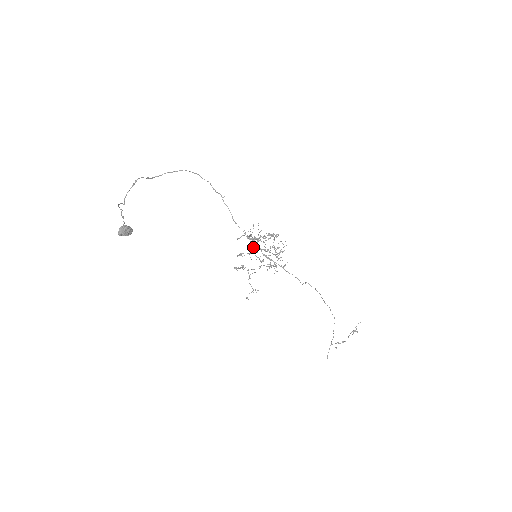
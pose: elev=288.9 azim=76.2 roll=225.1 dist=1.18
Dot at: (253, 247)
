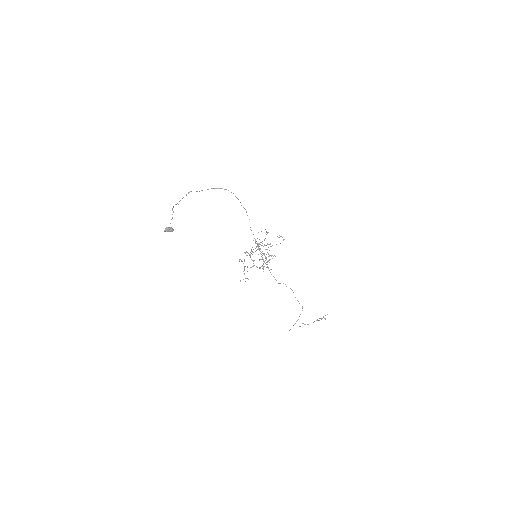
Dot at: (252, 252)
